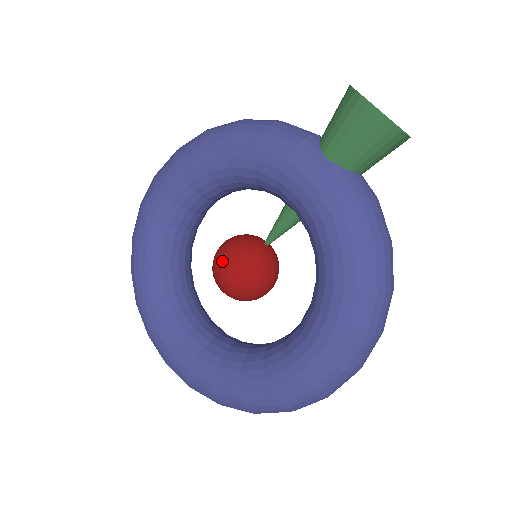
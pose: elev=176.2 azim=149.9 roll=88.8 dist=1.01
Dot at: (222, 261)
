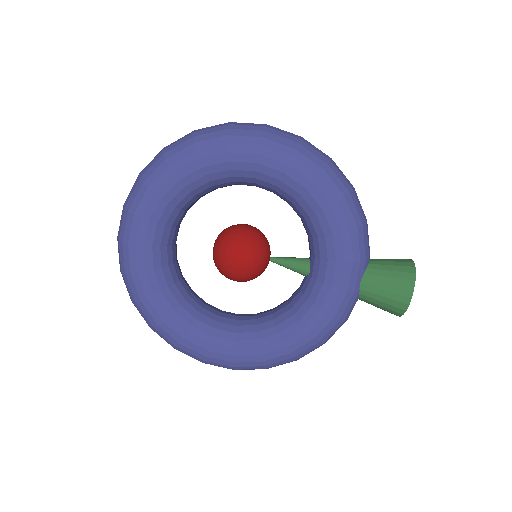
Dot at: (241, 251)
